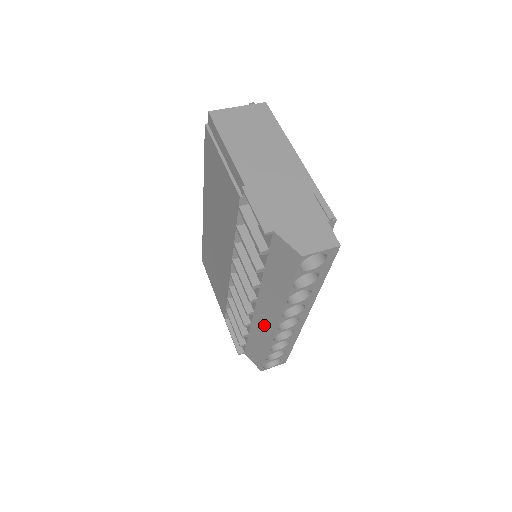
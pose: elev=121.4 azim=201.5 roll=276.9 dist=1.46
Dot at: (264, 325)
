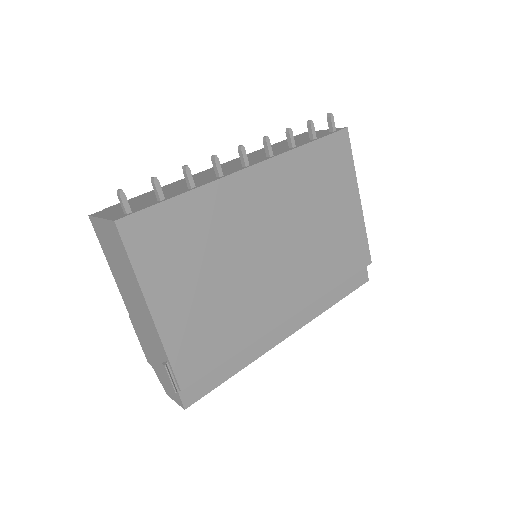
Dot at: occluded
